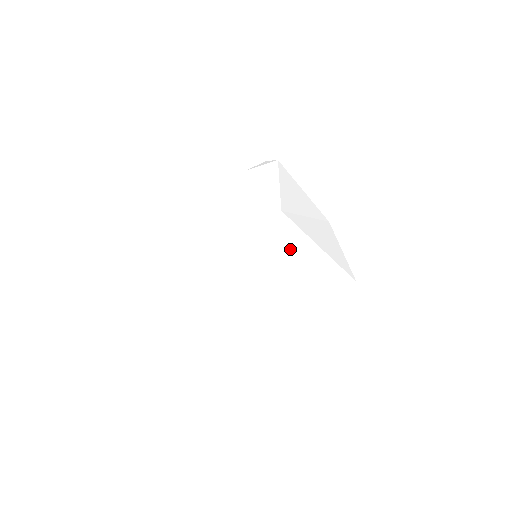
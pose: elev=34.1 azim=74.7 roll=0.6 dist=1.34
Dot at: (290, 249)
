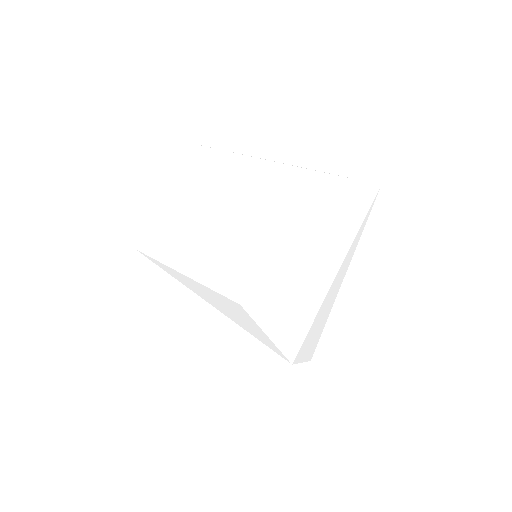
Dot at: occluded
